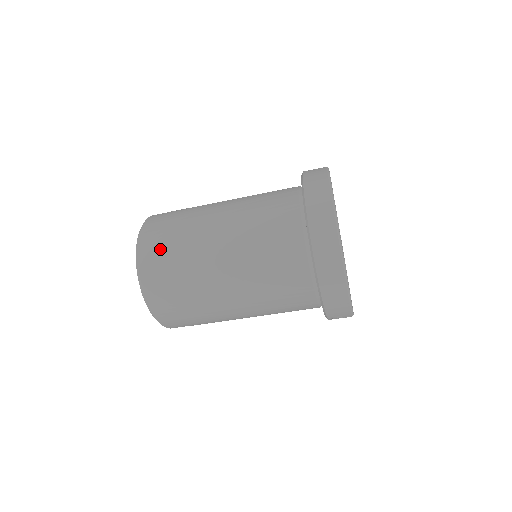
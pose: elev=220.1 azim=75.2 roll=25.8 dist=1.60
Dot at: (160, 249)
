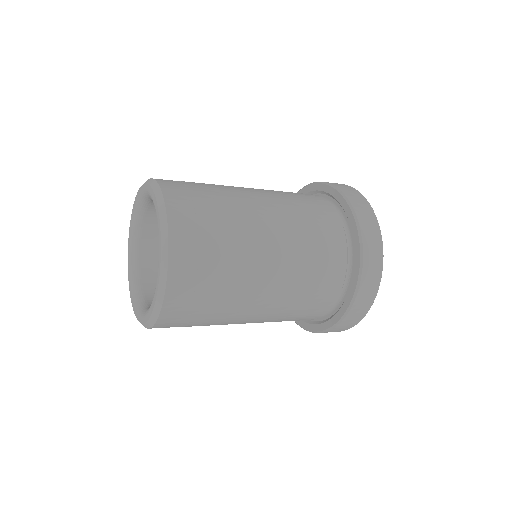
Dot at: (189, 314)
